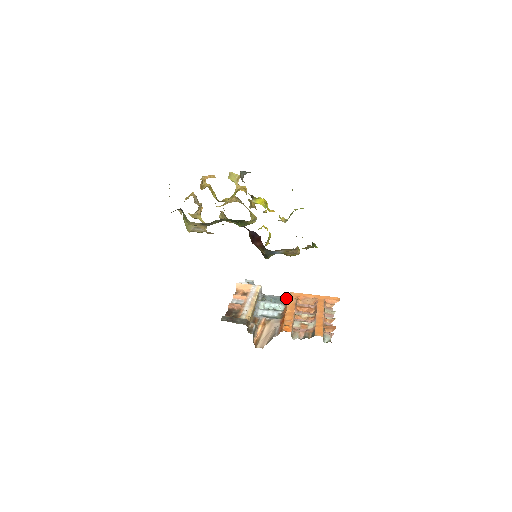
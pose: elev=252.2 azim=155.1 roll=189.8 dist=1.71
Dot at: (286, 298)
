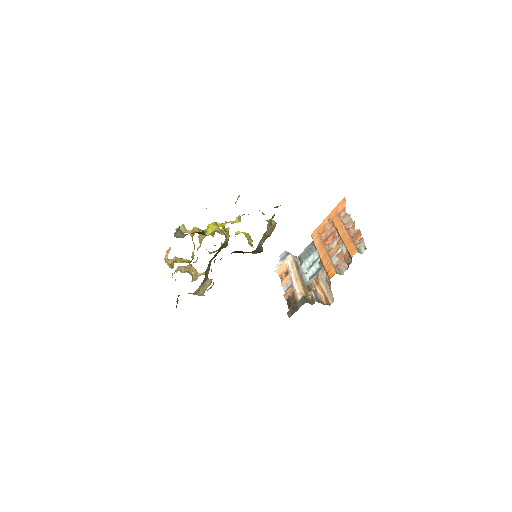
Dot at: (313, 242)
